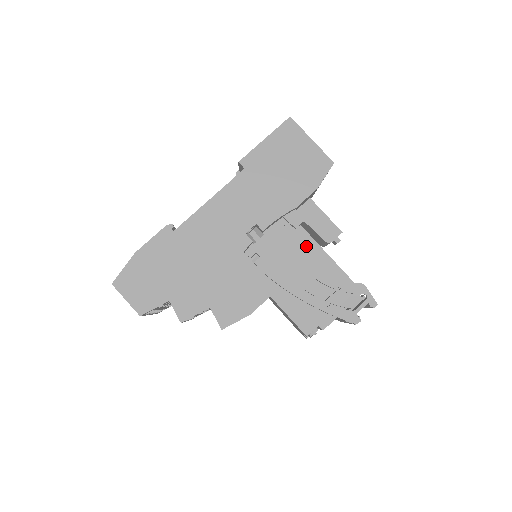
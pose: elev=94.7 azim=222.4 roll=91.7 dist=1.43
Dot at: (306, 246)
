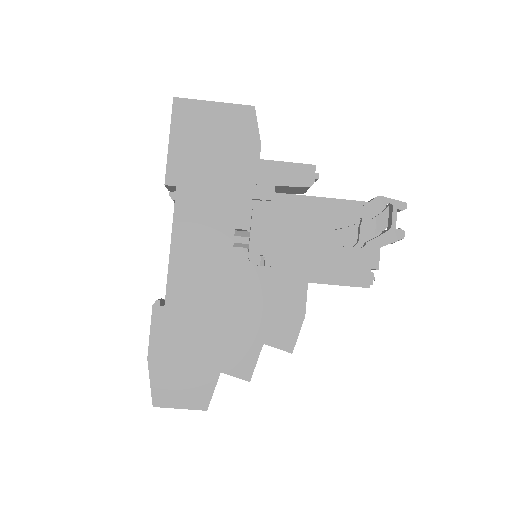
Dot at: (296, 207)
